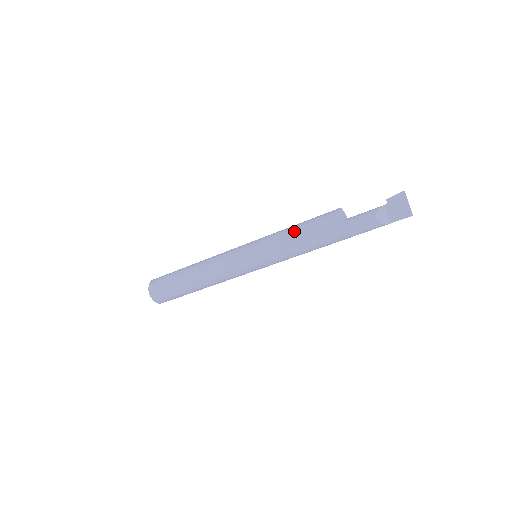
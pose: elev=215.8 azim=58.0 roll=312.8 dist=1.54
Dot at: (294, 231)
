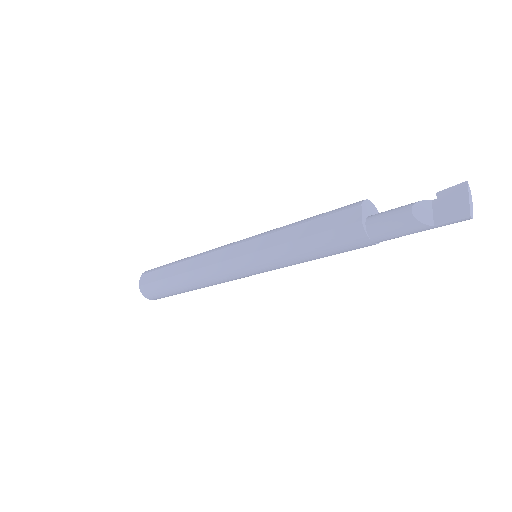
Dot at: (303, 220)
